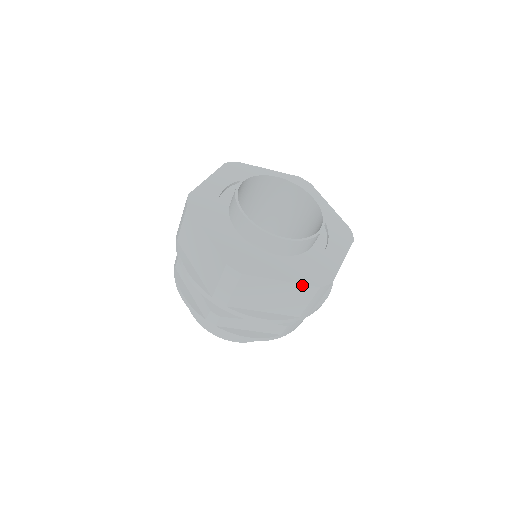
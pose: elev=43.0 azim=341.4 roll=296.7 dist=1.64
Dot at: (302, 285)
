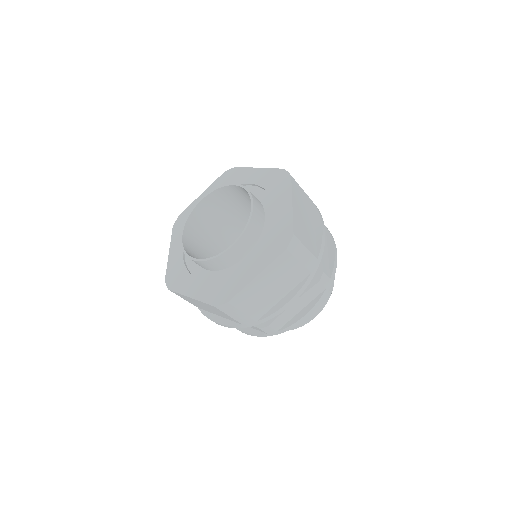
Dot at: (204, 302)
